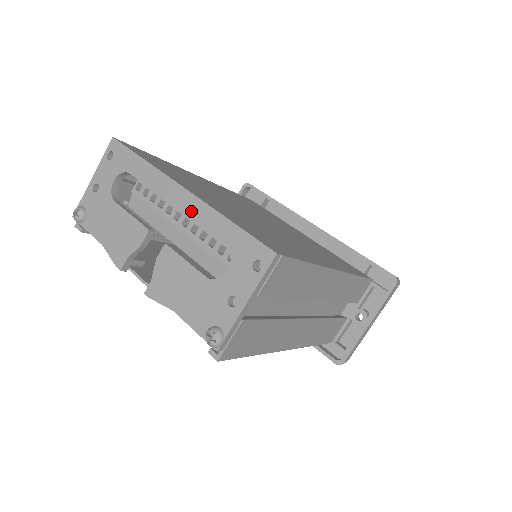
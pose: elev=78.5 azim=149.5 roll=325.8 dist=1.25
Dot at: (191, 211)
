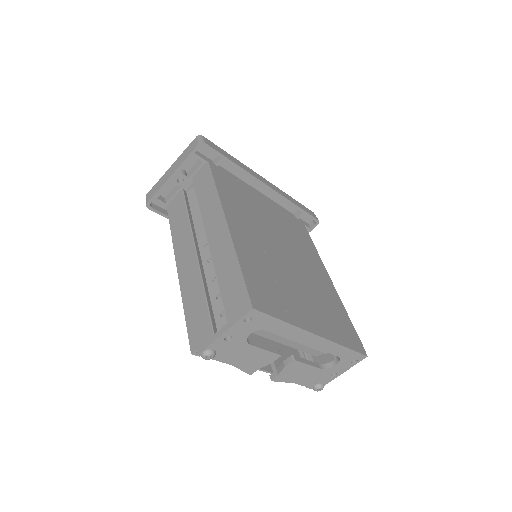
Dot at: (320, 346)
